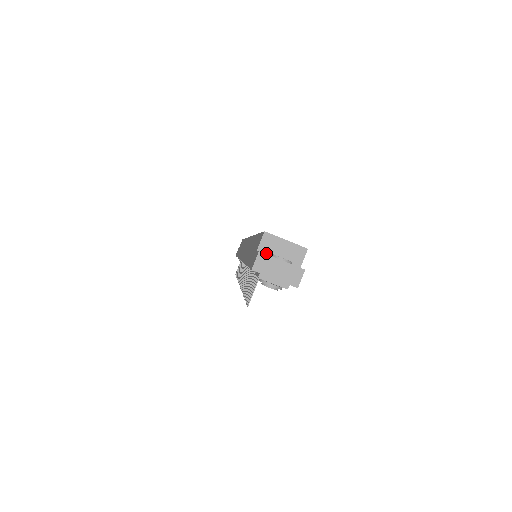
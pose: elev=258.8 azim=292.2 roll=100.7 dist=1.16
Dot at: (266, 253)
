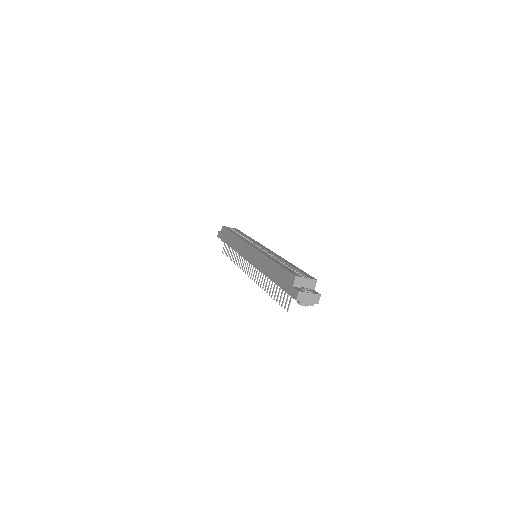
Dot at: (297, 287)
